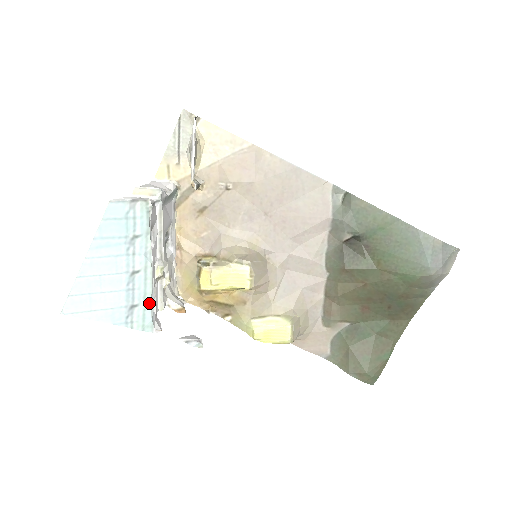
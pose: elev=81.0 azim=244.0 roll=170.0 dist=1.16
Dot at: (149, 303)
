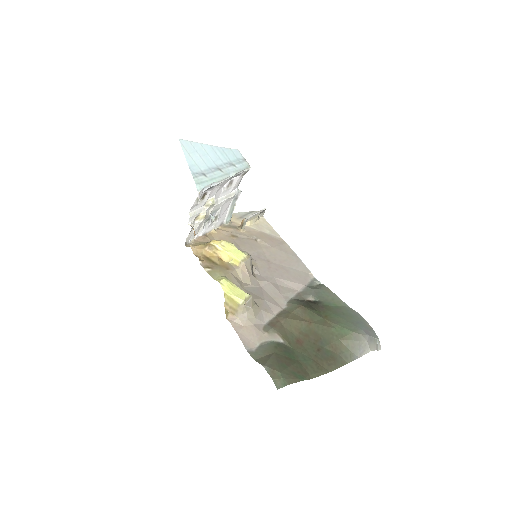
Dot at: (212, 182)
